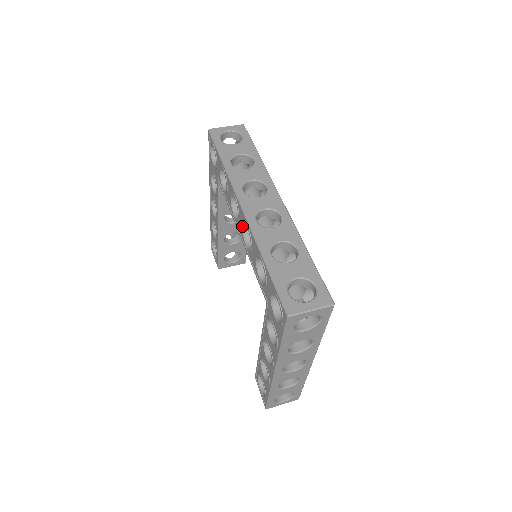
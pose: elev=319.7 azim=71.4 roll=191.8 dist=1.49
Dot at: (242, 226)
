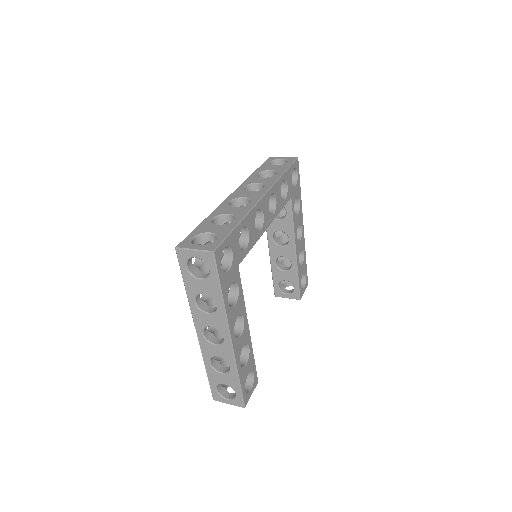
Dot at: occluded
